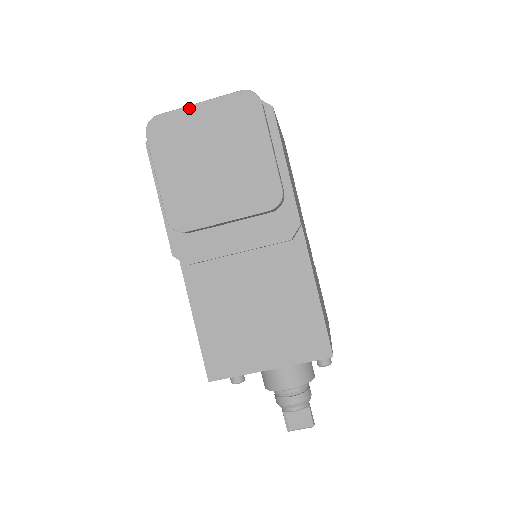
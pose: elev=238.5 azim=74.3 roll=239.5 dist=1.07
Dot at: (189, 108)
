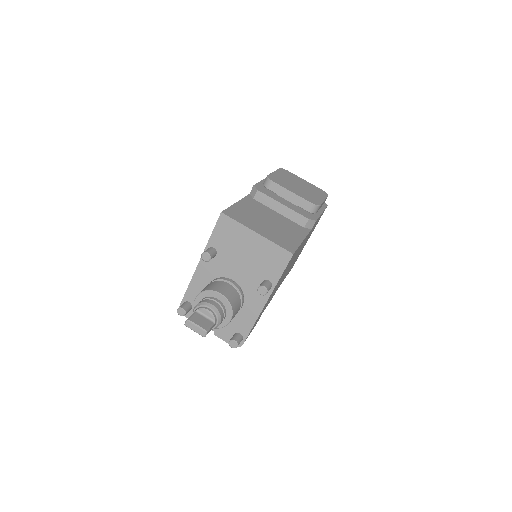
Dot at: (301, 178)
